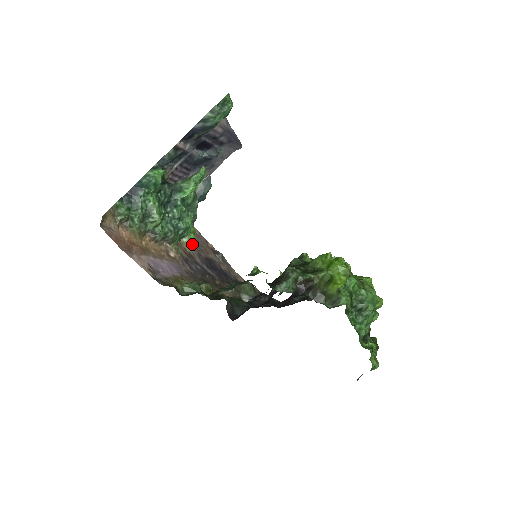
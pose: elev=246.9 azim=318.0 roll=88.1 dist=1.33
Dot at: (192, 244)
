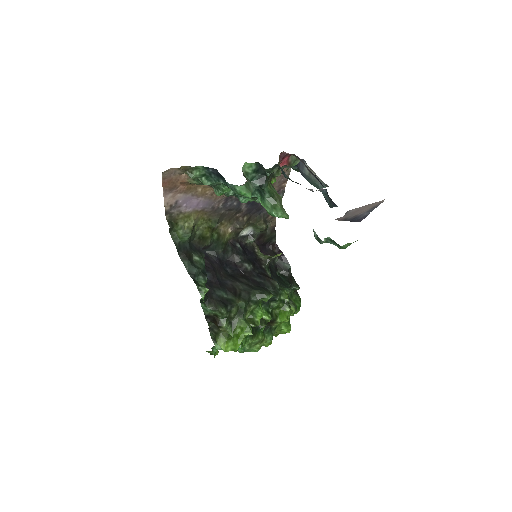
Dot at: occluded
